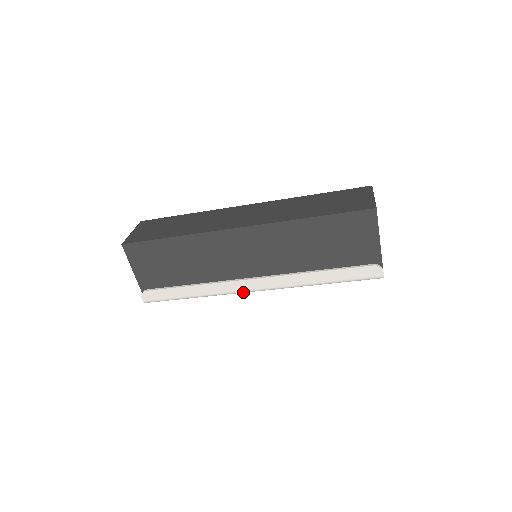
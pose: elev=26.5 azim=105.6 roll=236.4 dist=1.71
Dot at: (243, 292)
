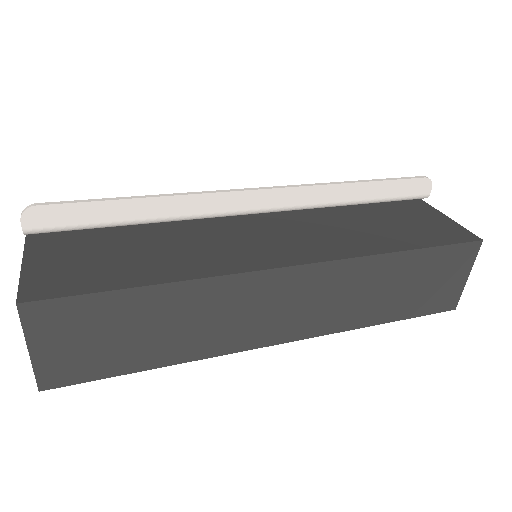
Dot at: occluded
